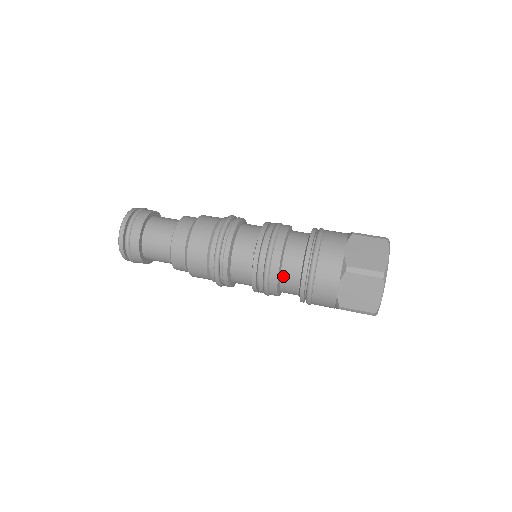
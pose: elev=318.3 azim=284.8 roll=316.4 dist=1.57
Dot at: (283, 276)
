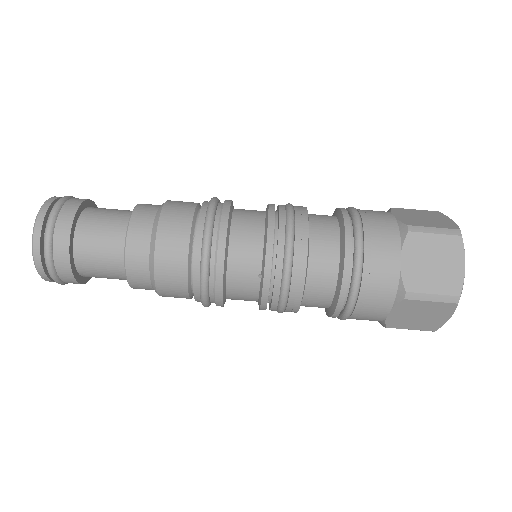
Dot at: (306, 300)
